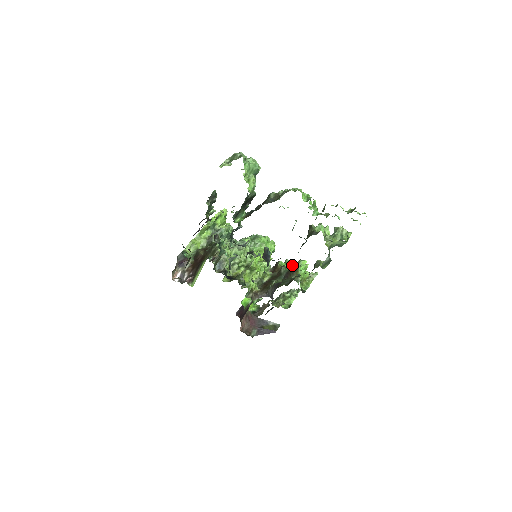
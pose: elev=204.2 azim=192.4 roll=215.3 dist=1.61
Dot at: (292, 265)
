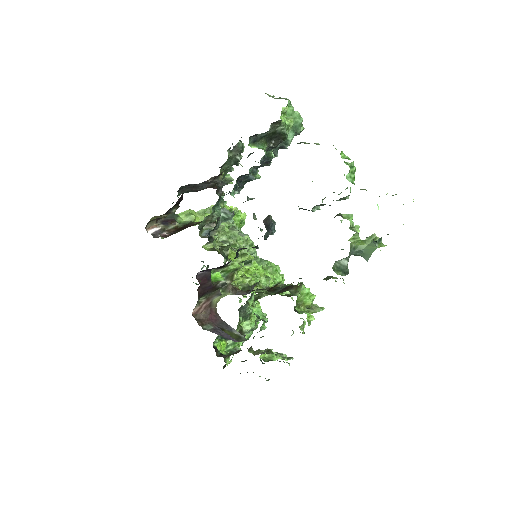
Dot at: occluded
